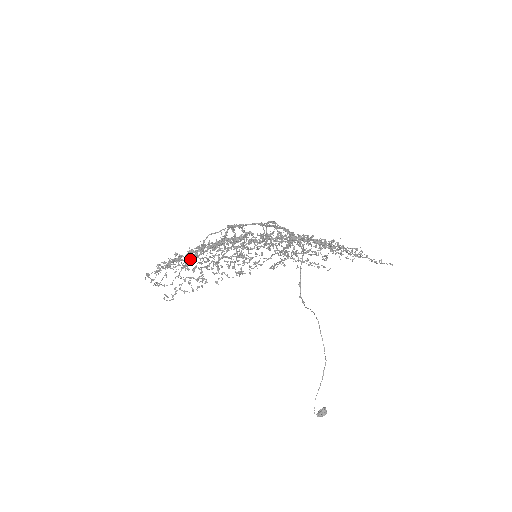
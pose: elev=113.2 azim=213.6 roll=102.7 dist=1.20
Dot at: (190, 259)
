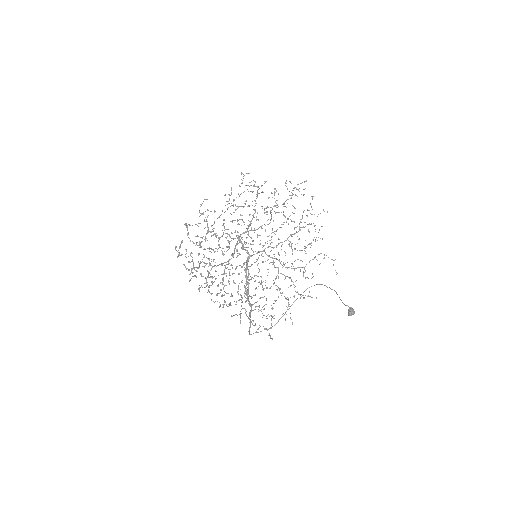
Dot at: occluded
